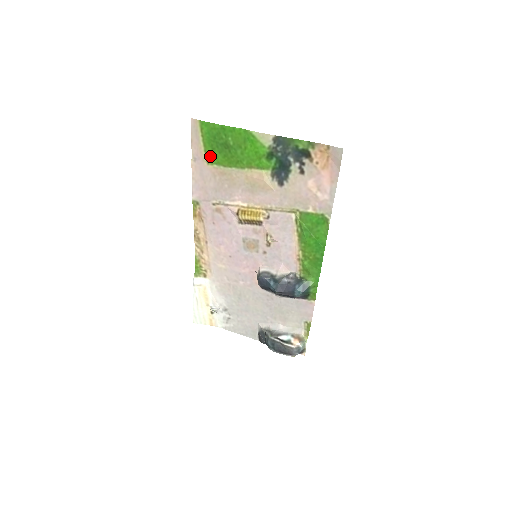
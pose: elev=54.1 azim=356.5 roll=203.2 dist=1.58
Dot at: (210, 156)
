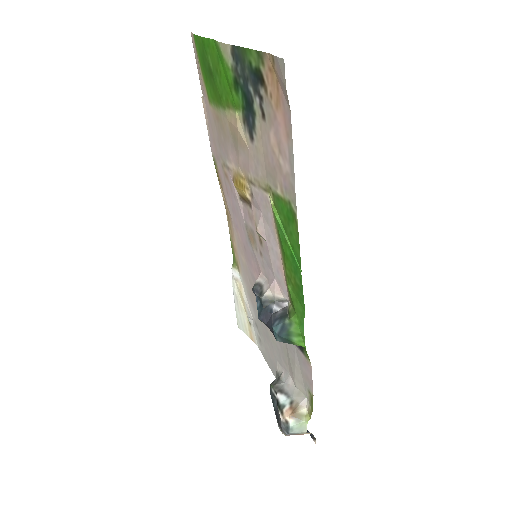
Dot at: (208, 90)
